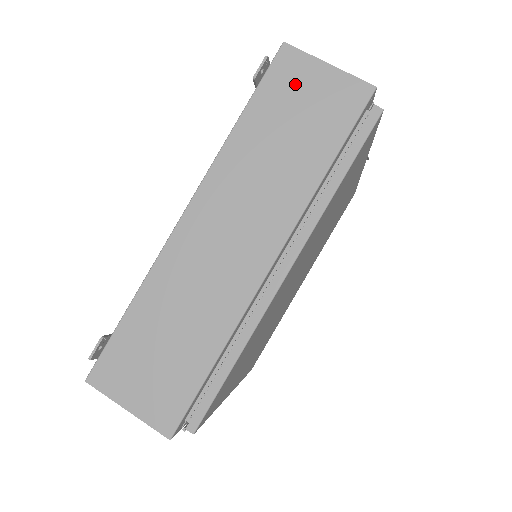
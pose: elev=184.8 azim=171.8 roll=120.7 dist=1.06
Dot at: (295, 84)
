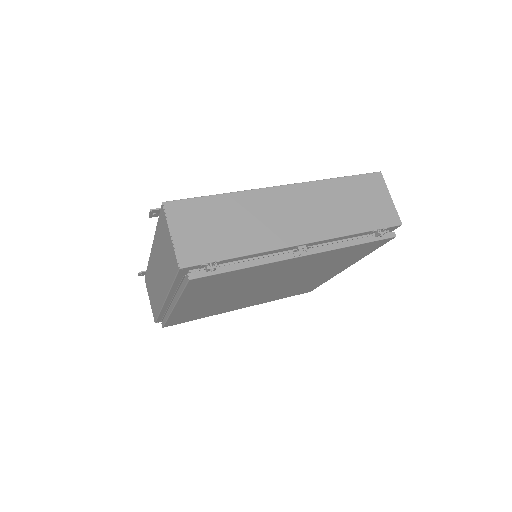
Dot at: (165, 231)
